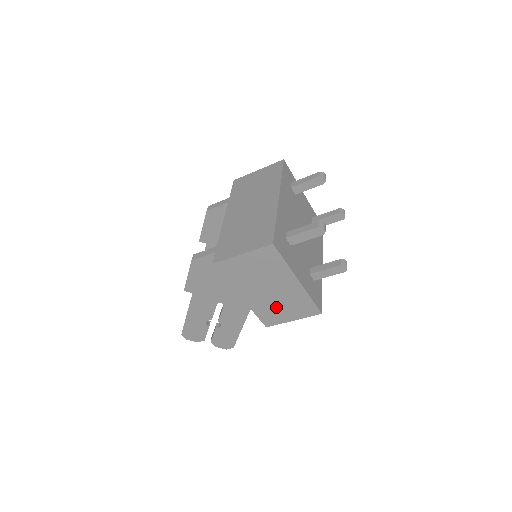
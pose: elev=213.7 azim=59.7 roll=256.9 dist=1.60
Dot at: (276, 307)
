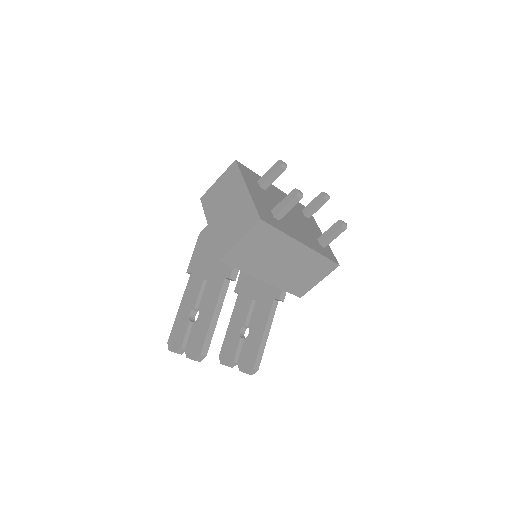
Dot at: (229, 228)
